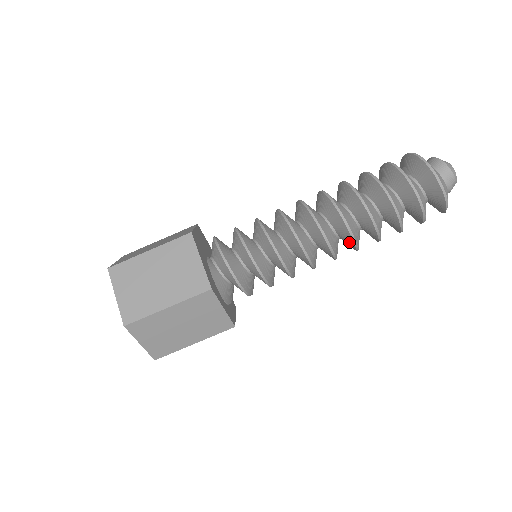
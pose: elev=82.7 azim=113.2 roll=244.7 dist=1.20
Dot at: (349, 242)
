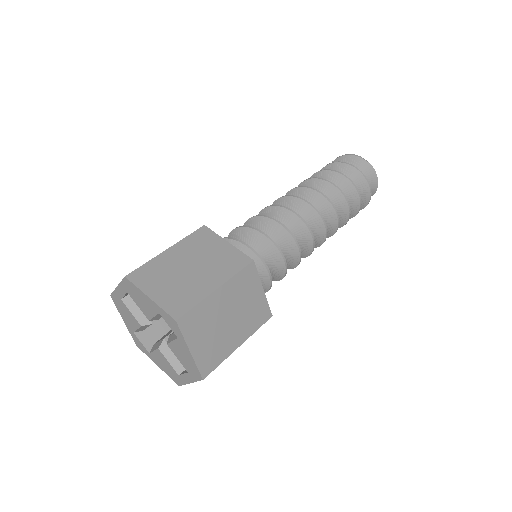
Dot at: (317, 199)
